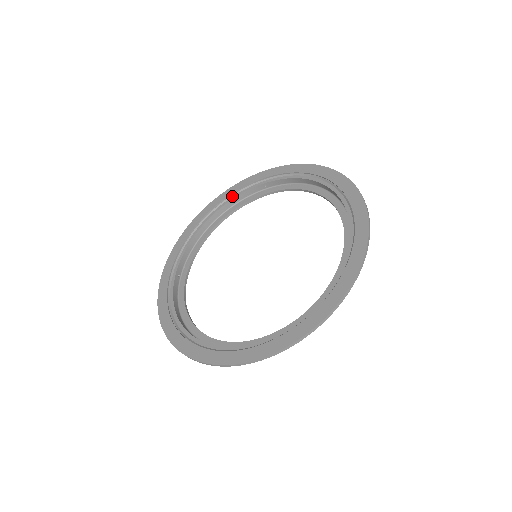
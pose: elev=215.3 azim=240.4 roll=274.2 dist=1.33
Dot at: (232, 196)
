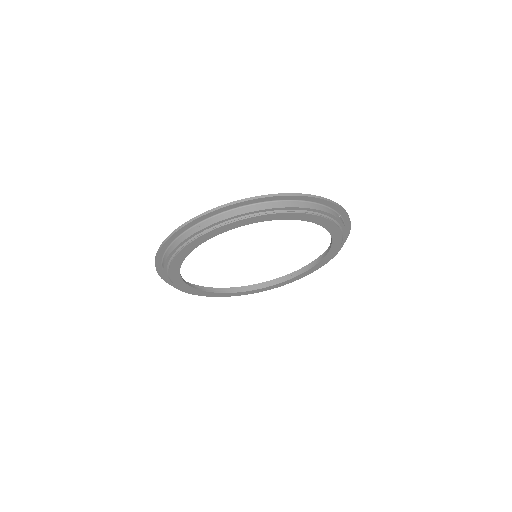
Dot at: (264, 283)
